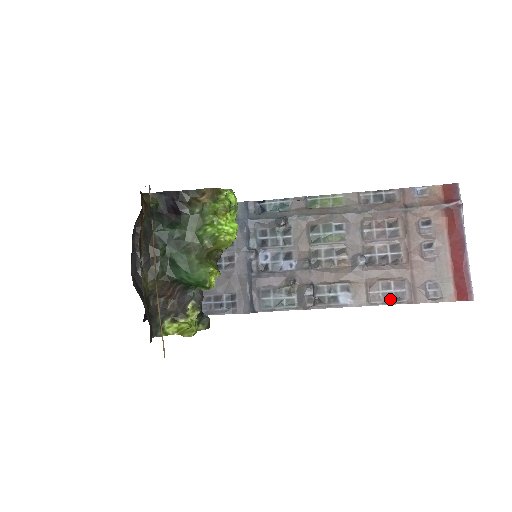
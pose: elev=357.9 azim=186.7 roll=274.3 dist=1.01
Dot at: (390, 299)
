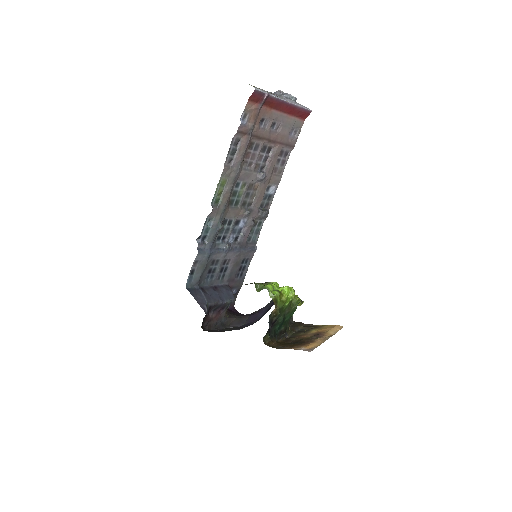
Dot at: (285, 161)
